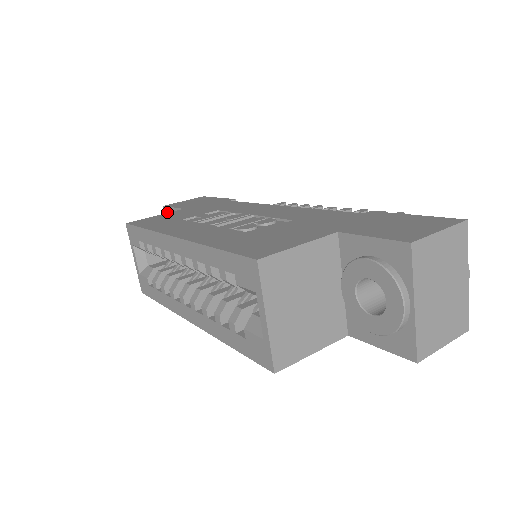
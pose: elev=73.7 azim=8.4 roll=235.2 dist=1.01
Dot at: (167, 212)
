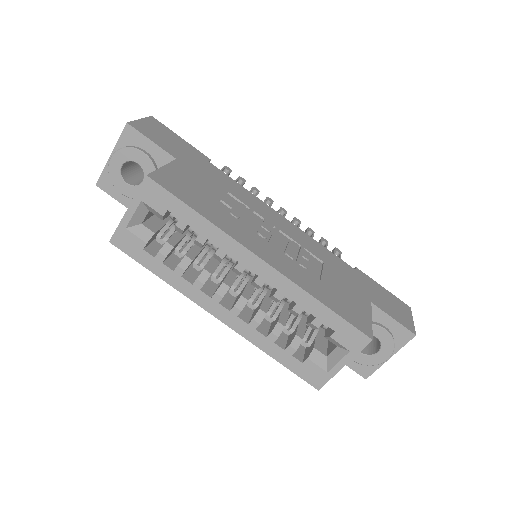
Dot at: (132, 134)
